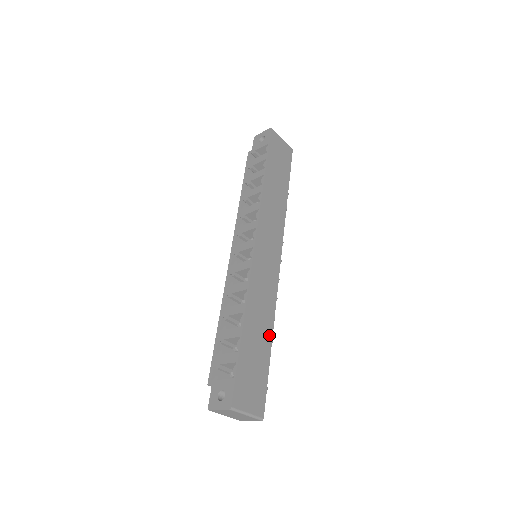
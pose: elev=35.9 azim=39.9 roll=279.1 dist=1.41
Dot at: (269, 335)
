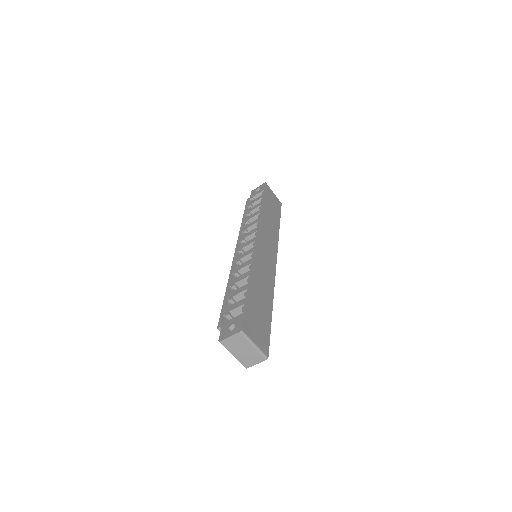
Dot at: (270, 303)
